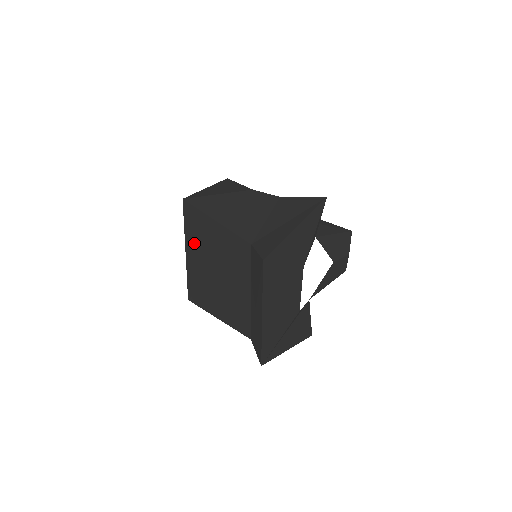
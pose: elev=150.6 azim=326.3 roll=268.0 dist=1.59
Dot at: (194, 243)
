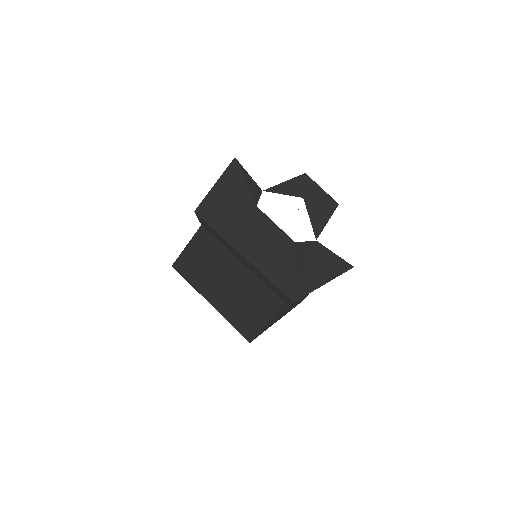
Dot at: (202, 287)
